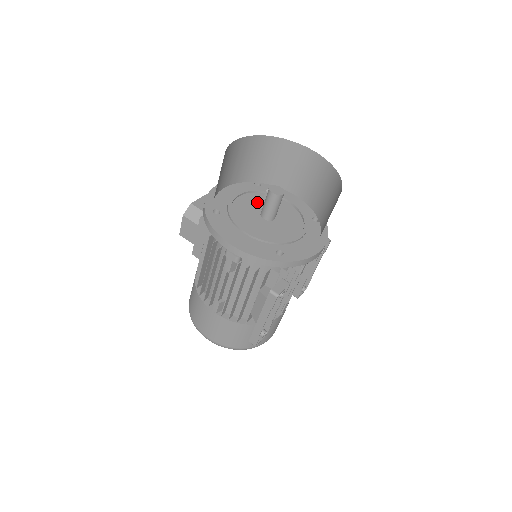
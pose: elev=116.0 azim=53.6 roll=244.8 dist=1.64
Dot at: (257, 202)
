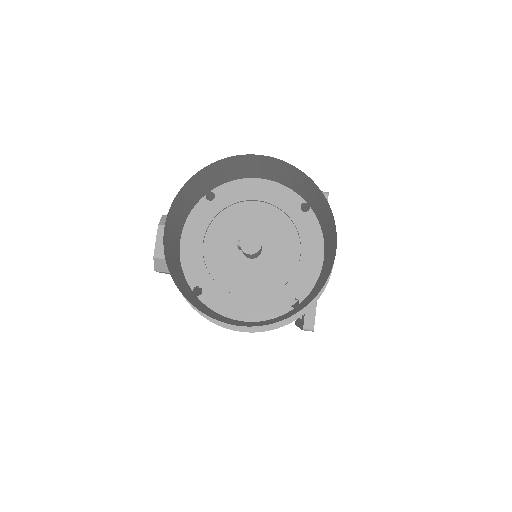
Dot at: (228, 234)
